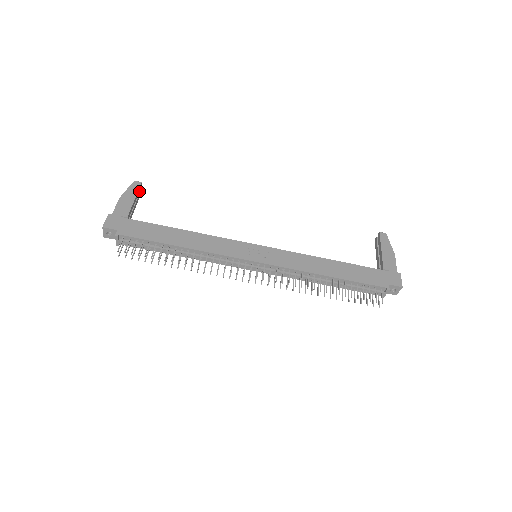
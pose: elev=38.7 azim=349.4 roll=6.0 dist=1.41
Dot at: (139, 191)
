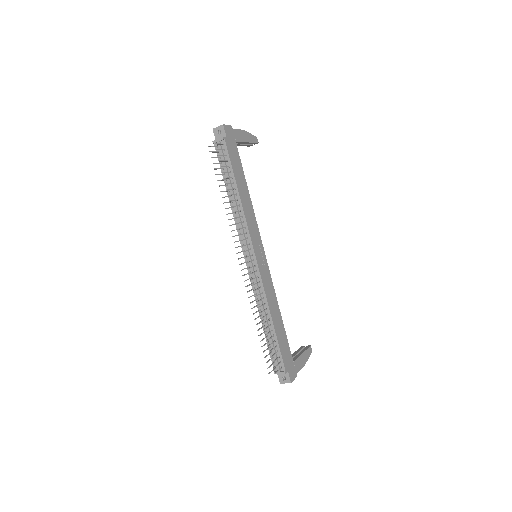
Dot at: occluded
